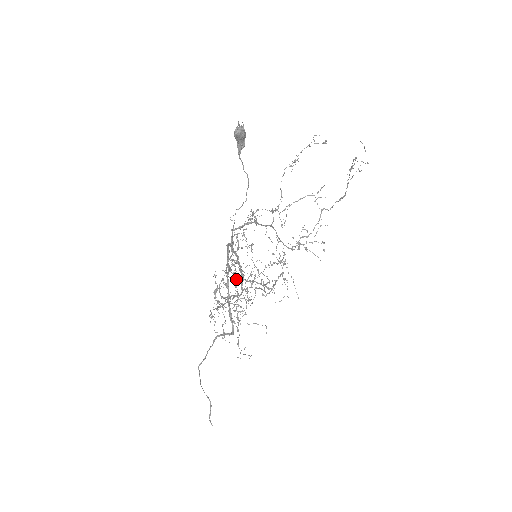
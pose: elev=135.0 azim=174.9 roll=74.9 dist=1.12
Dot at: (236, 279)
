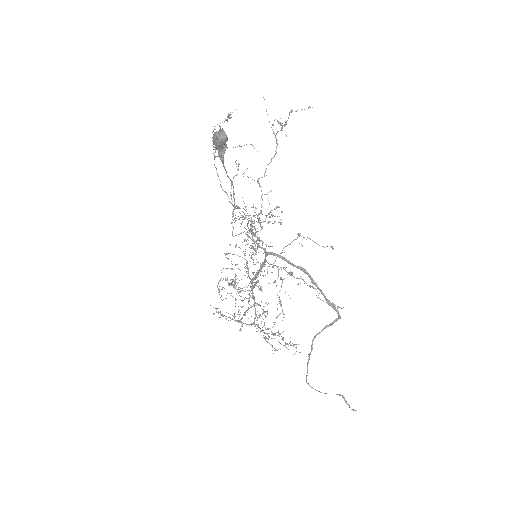
Dot at: (297, 277)
